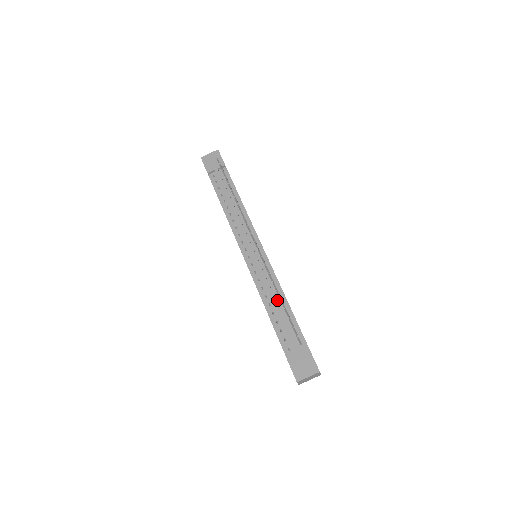
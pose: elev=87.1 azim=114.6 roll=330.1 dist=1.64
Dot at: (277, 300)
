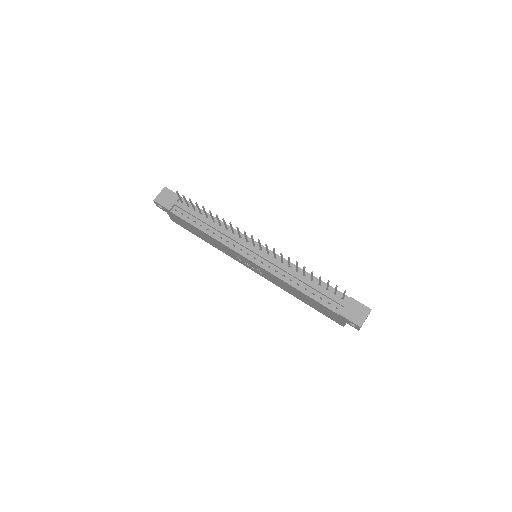
Dot at: (302, 278)
